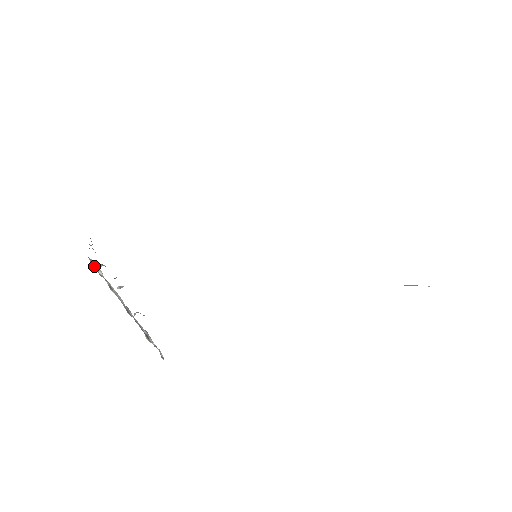
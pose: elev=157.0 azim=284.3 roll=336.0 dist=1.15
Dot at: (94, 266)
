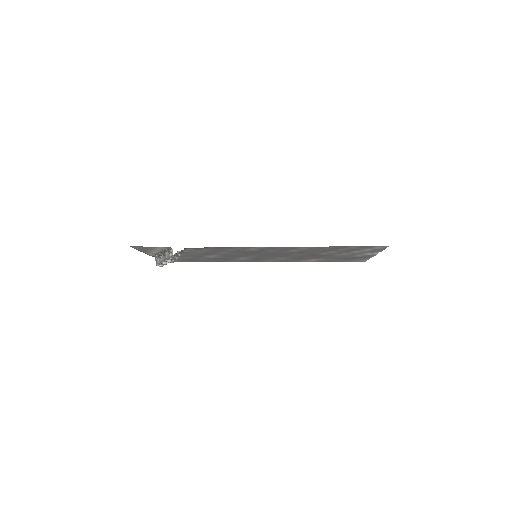
Dot at: (157, 264)
